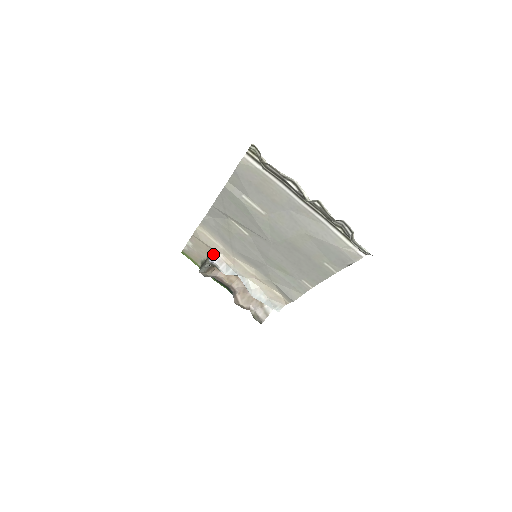
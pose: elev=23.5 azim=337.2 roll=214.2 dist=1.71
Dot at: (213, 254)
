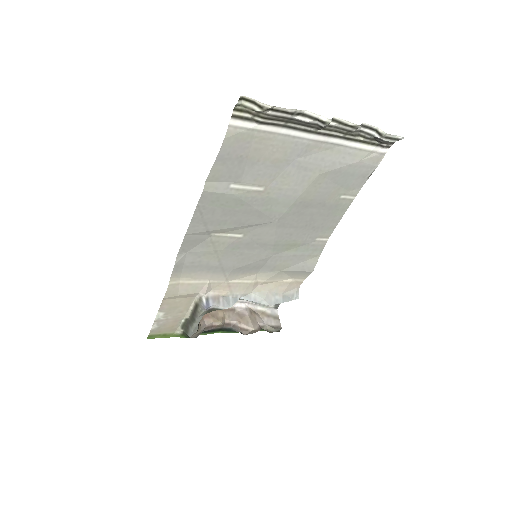
Dot at: (202, 299)
